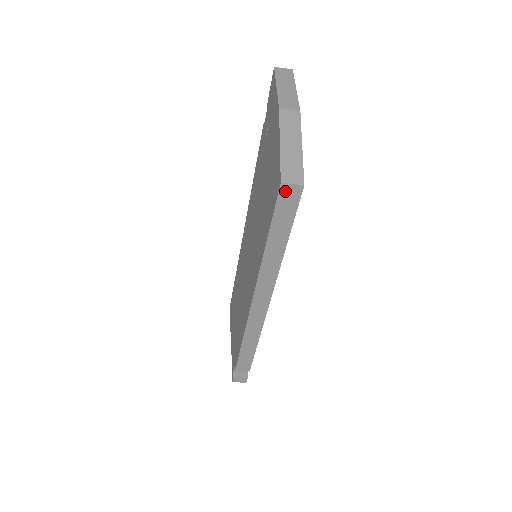
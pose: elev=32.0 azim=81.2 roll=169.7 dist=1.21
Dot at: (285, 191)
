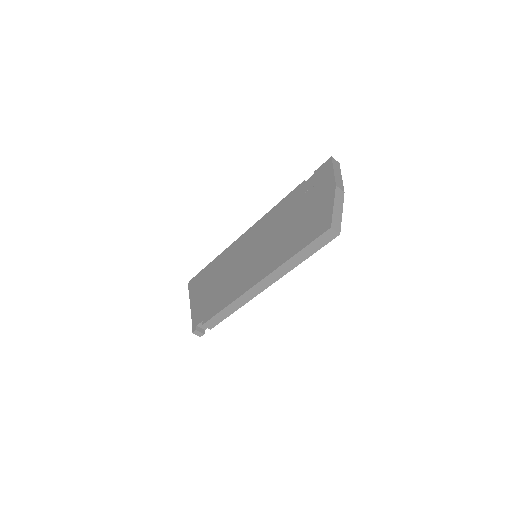
Dot at: (329, 232)
